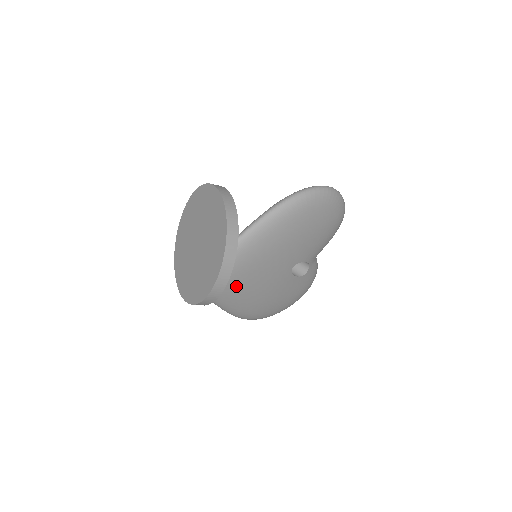
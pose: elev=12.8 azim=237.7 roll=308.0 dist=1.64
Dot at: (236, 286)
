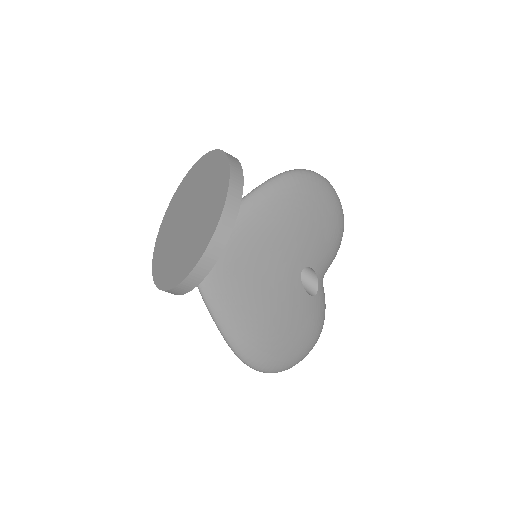
Dot at: (239, 275)
